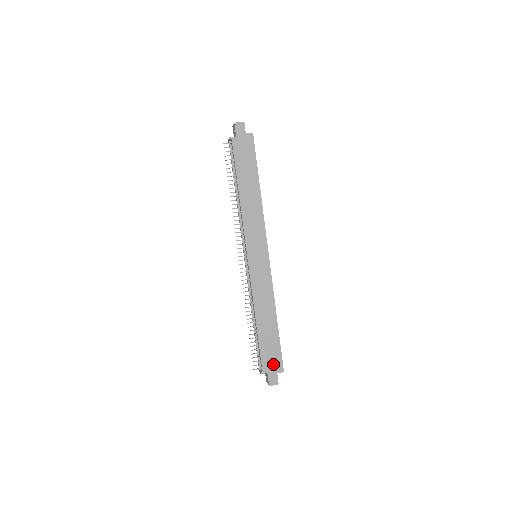
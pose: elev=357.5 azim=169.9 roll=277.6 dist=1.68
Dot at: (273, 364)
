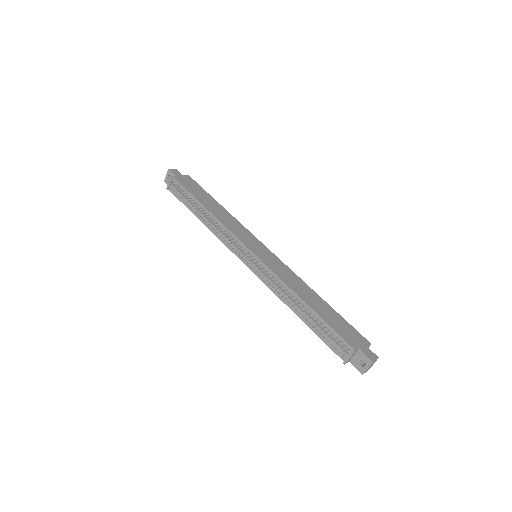
Dot at: (355, 339)
